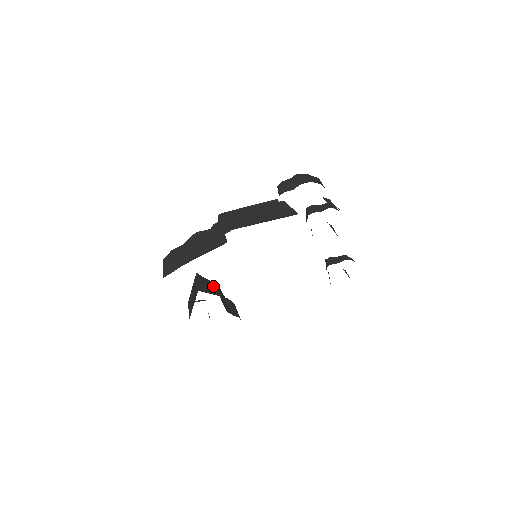
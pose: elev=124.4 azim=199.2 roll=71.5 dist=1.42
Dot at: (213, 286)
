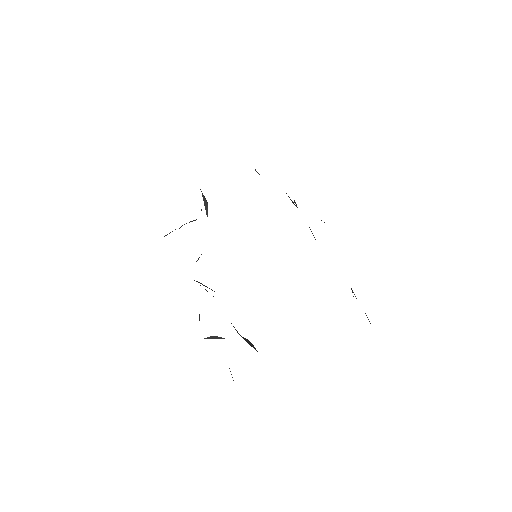
Dot at: occluded
